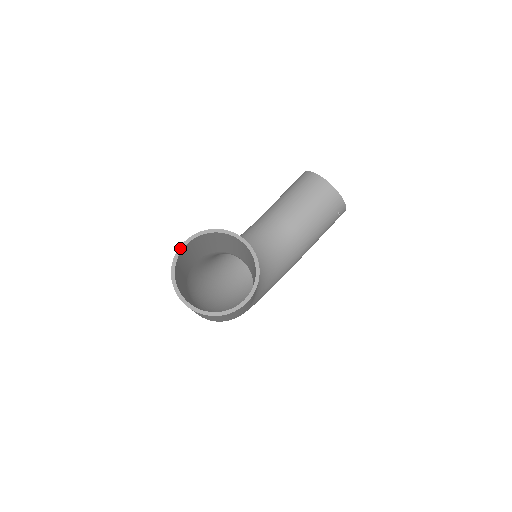
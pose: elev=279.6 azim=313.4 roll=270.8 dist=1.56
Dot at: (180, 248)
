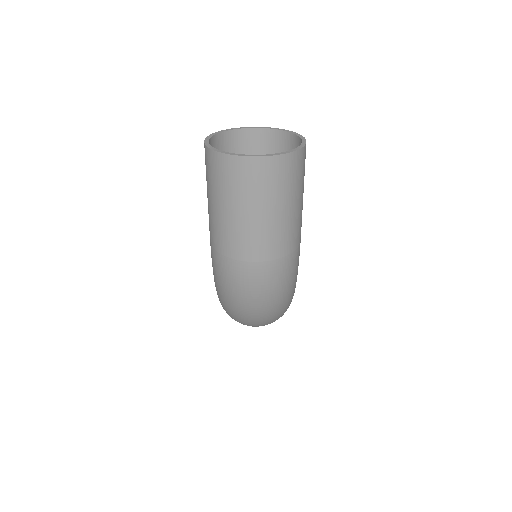
Dot at: (205, 142)
